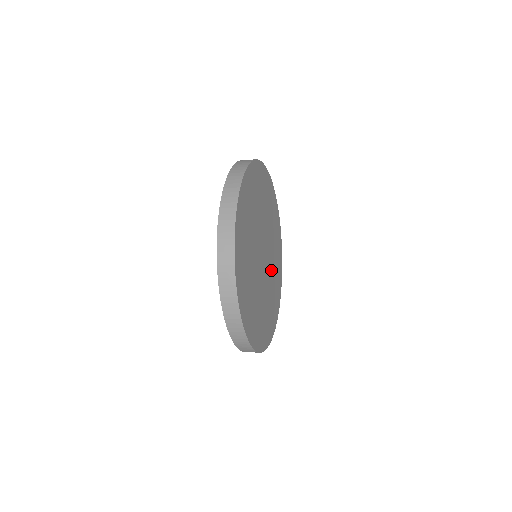
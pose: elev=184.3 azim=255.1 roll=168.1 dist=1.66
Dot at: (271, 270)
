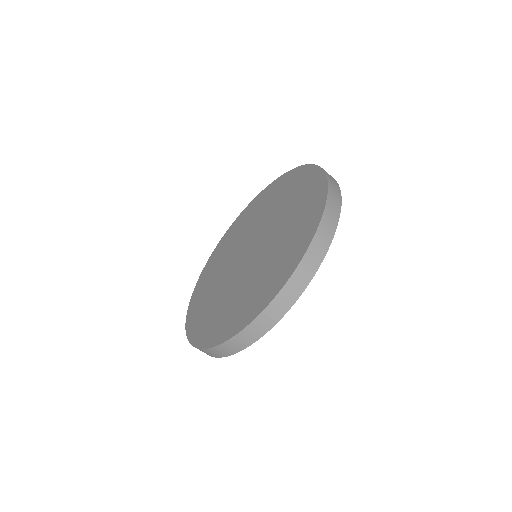
Dot at: occluded
